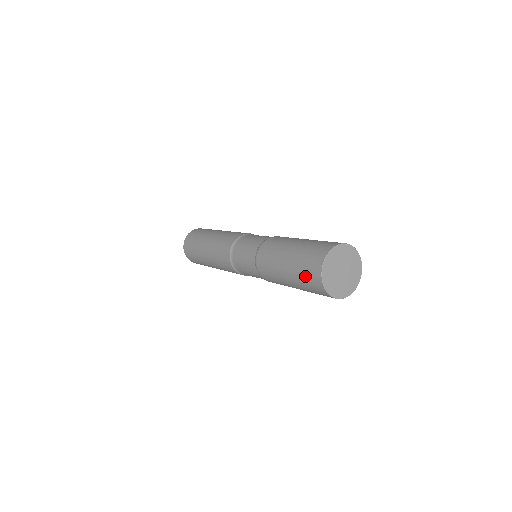
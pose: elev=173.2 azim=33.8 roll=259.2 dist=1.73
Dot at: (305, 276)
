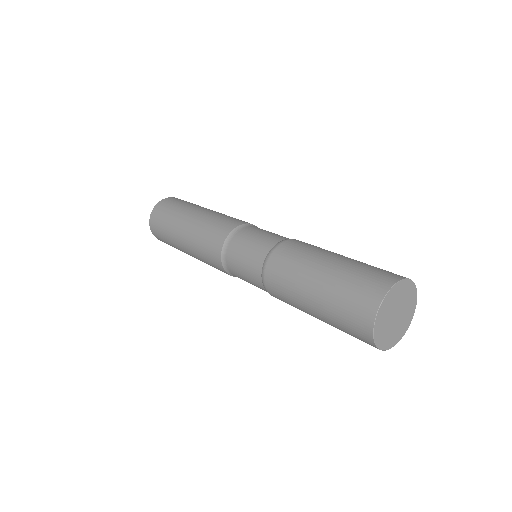
Dot at: occluded
